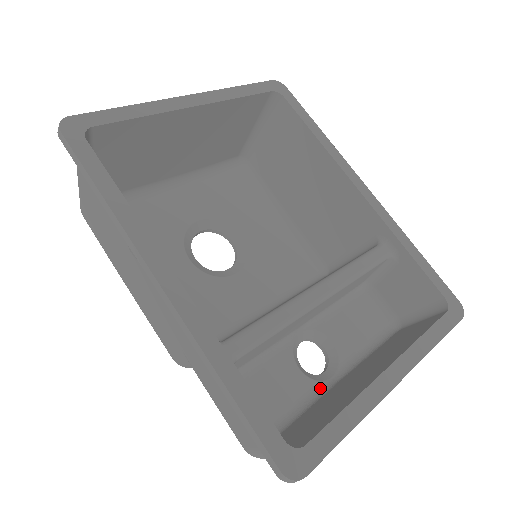
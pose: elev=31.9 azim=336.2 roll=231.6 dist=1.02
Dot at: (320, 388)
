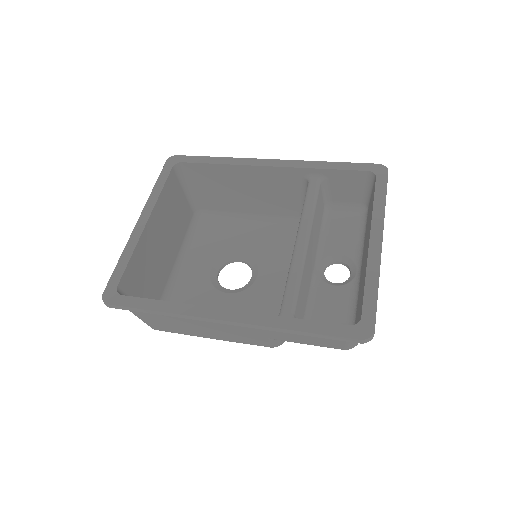
Dot at: (355, 284)
